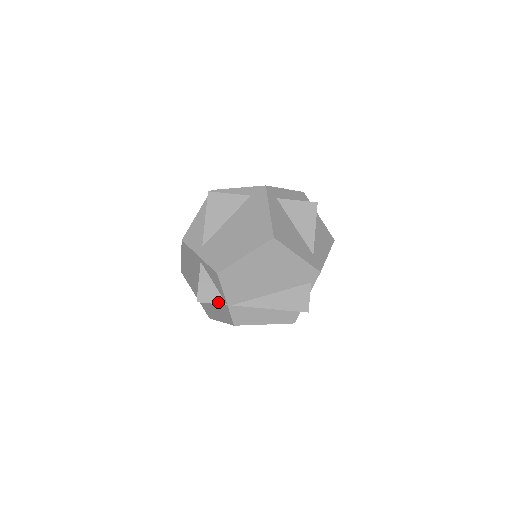
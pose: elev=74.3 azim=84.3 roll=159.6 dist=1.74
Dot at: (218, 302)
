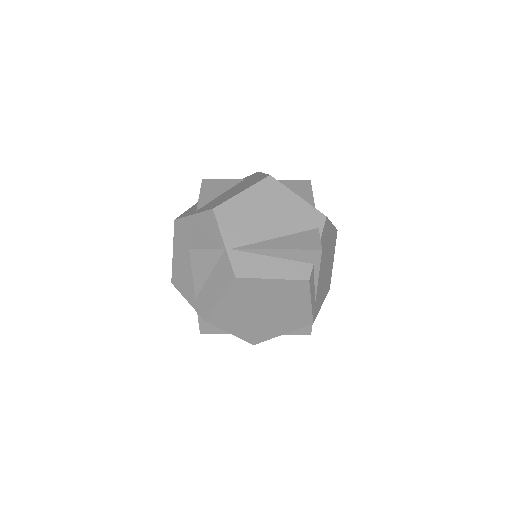
Dot at: (214, 247)
